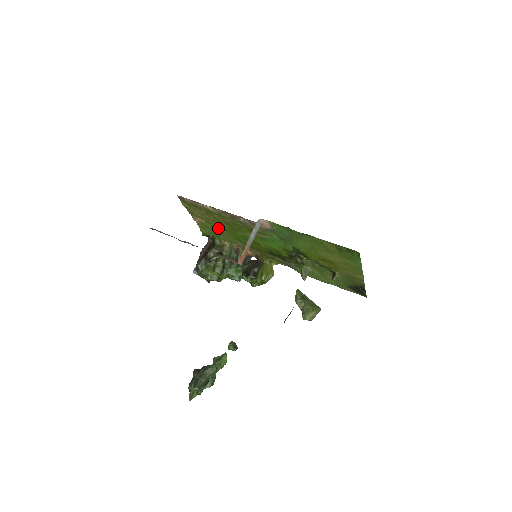
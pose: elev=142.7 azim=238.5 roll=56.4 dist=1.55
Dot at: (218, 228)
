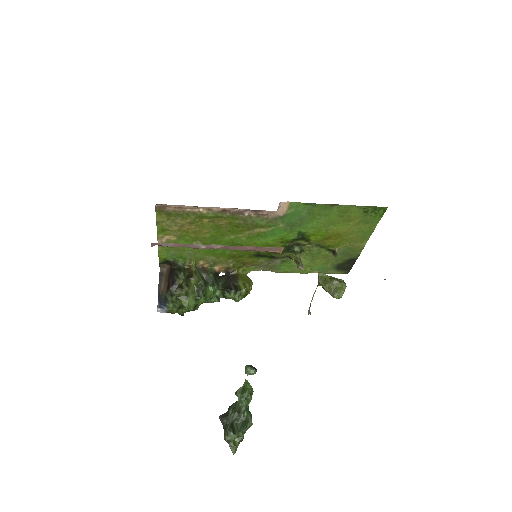
Dot at: (192, 242)
